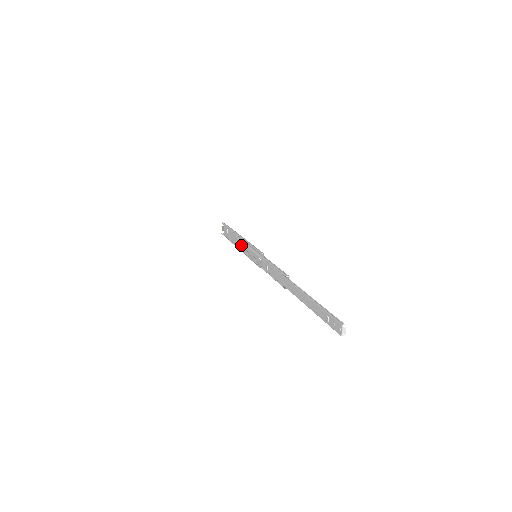
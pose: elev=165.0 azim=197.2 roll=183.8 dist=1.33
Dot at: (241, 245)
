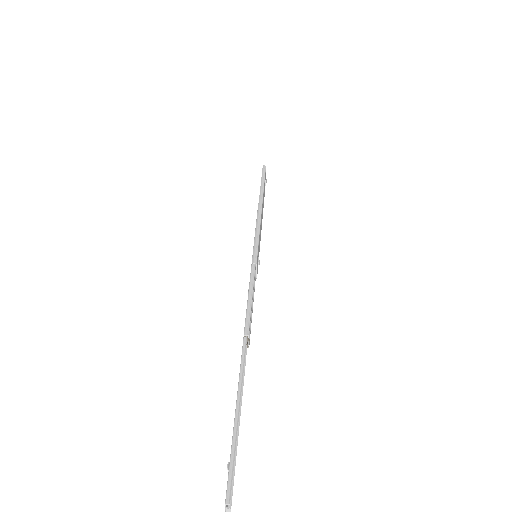
Dot at: occluded
